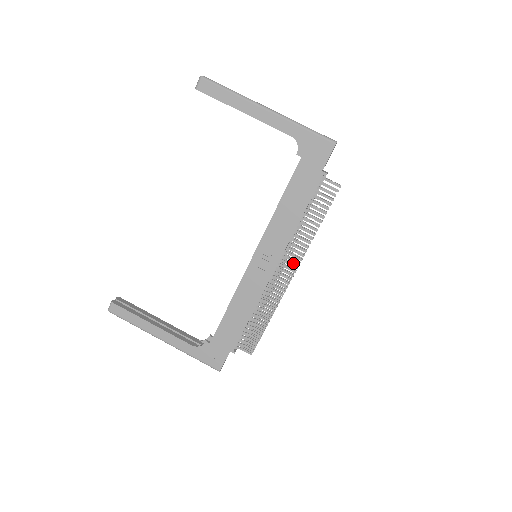
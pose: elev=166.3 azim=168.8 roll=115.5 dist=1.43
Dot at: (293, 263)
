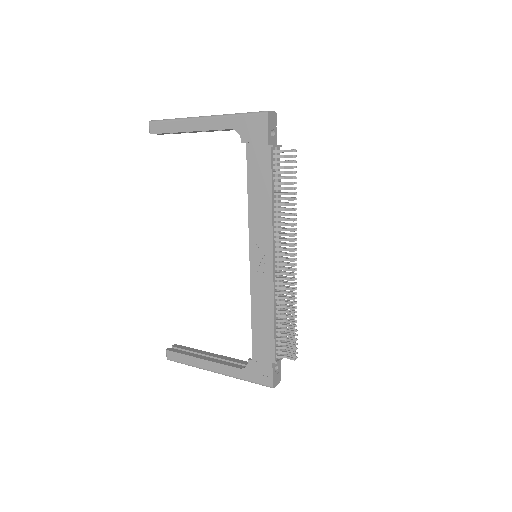
Dot at: (290, 248)
